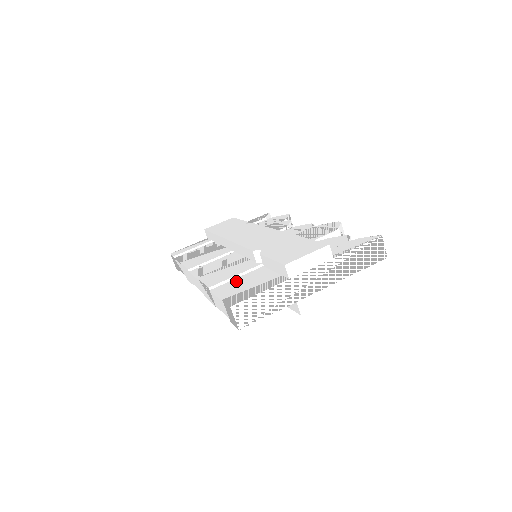
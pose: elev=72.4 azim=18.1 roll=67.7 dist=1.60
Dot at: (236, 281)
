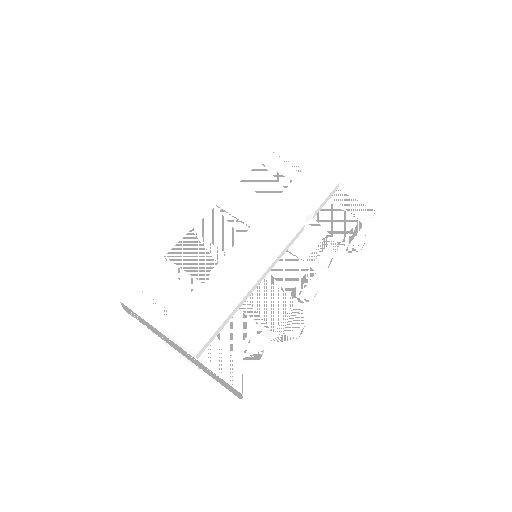
Dot at: (177, 275)
